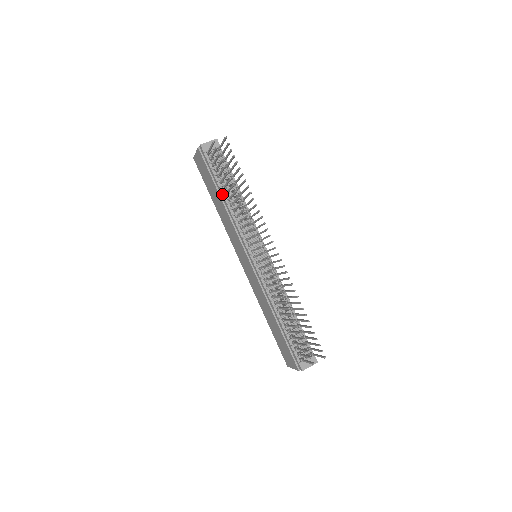
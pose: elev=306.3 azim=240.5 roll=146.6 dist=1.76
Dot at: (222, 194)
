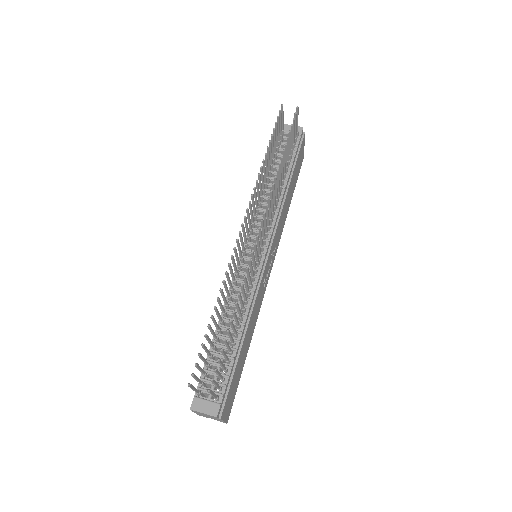
Dot at: occluded
